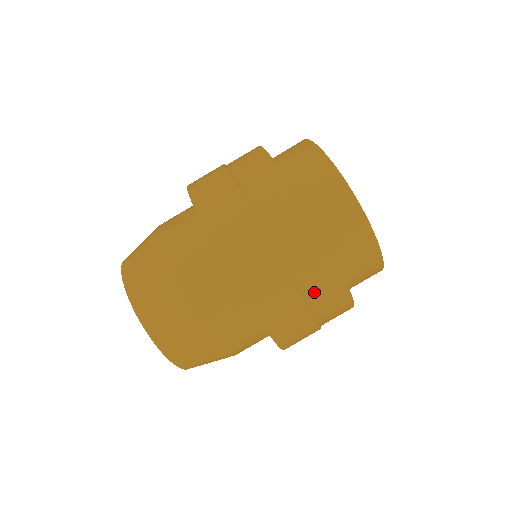
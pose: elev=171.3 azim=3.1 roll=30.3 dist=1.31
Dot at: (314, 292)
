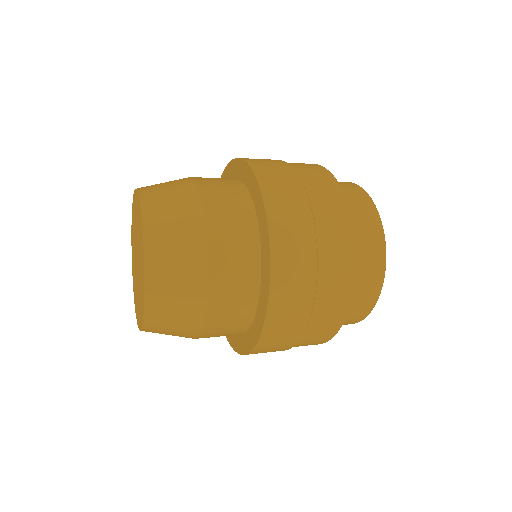
Dot at: (318, 320)
